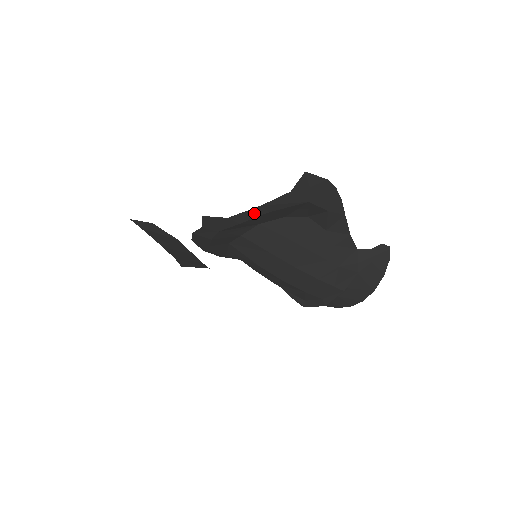
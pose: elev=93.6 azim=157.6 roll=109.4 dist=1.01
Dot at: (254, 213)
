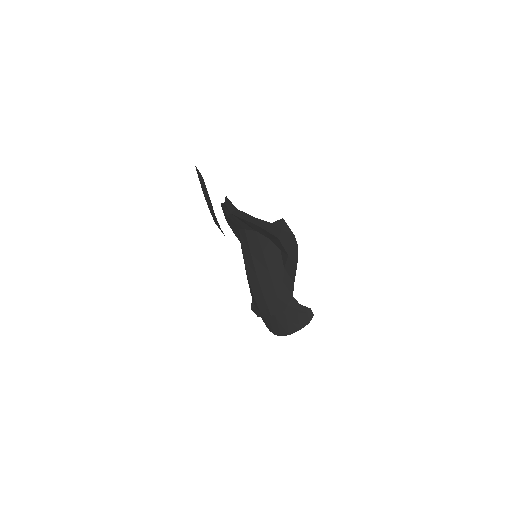
Dot at: (251, 219)
